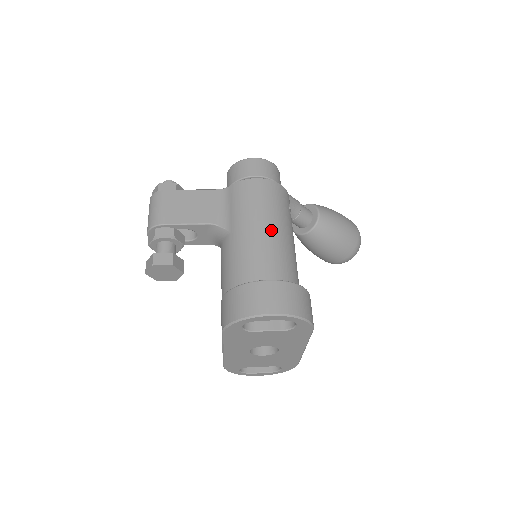
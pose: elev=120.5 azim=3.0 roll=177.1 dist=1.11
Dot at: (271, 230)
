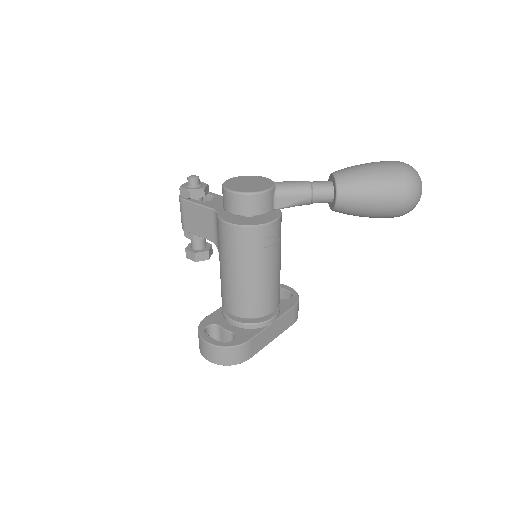
Dot at: (237, 275)
